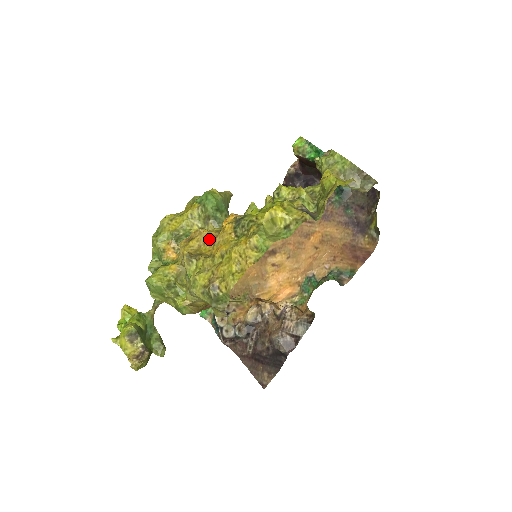
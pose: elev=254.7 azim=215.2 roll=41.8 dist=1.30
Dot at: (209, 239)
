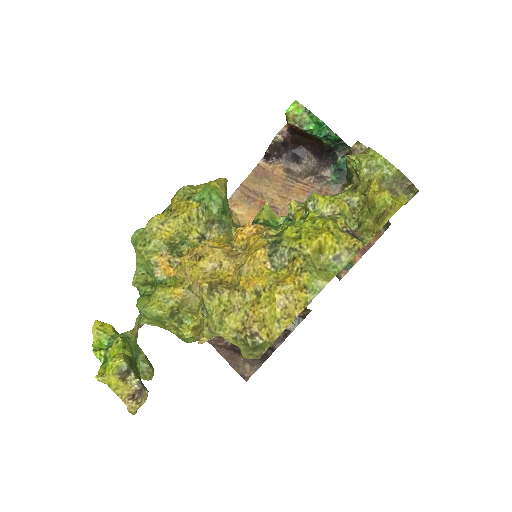
Dot at: (227, 260)
